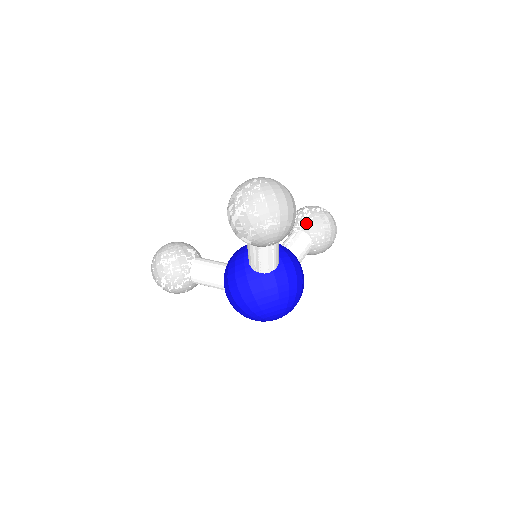
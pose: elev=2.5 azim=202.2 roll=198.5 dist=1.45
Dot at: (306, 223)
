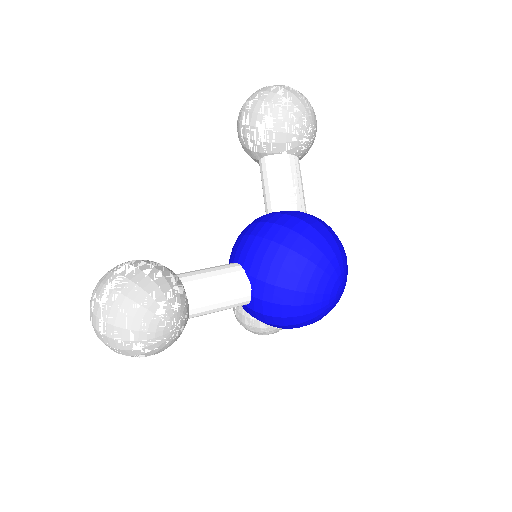
Dot at: occluded
